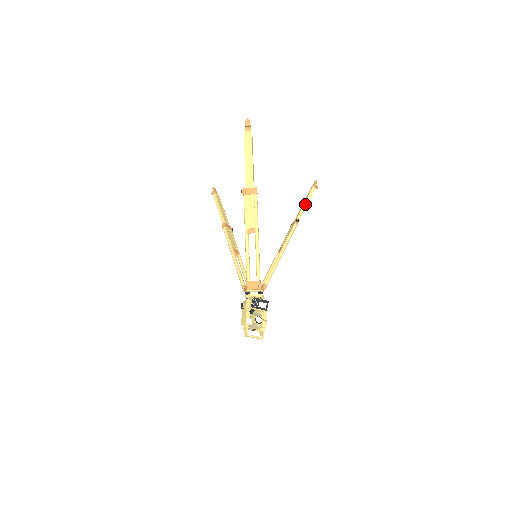
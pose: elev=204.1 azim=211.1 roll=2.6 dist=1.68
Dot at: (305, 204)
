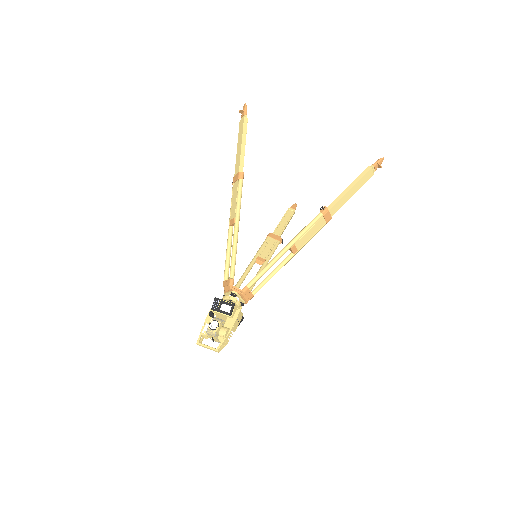
Dot at: (347, 188)
